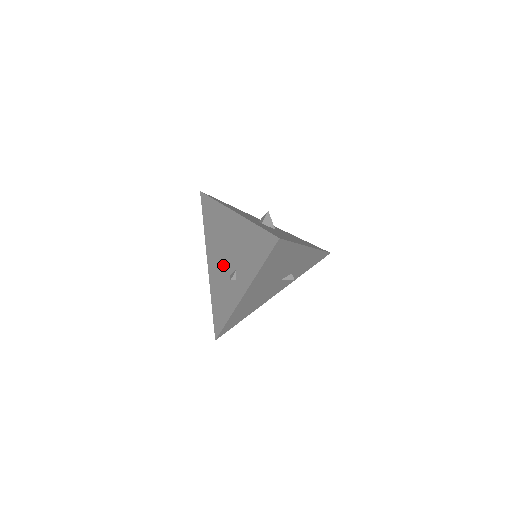
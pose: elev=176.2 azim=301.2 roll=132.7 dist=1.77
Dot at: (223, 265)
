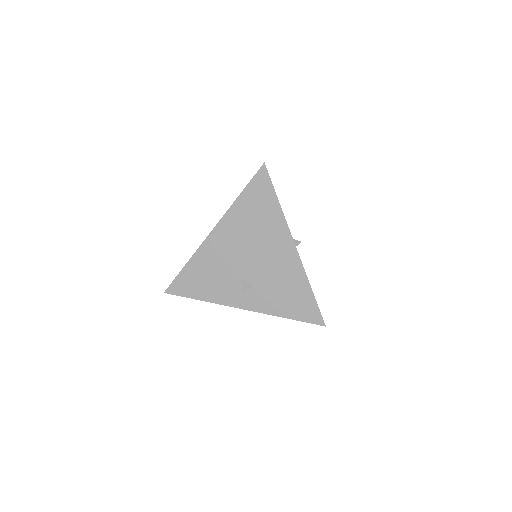
Dot at: (237, 261)
